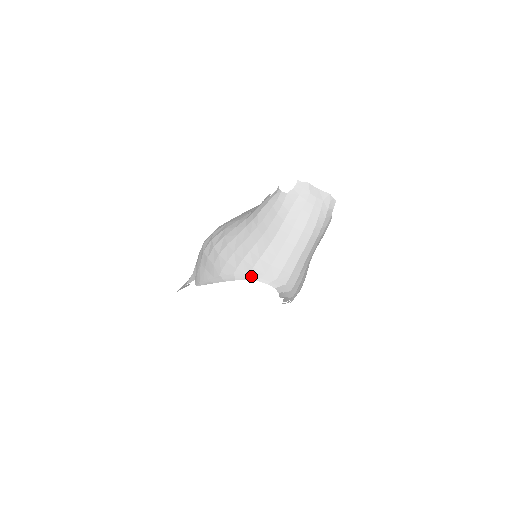
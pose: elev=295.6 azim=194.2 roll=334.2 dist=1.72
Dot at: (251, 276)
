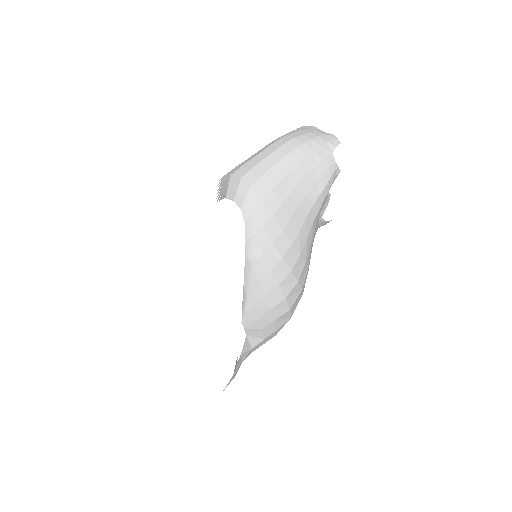
Dot at: (219, 189)
